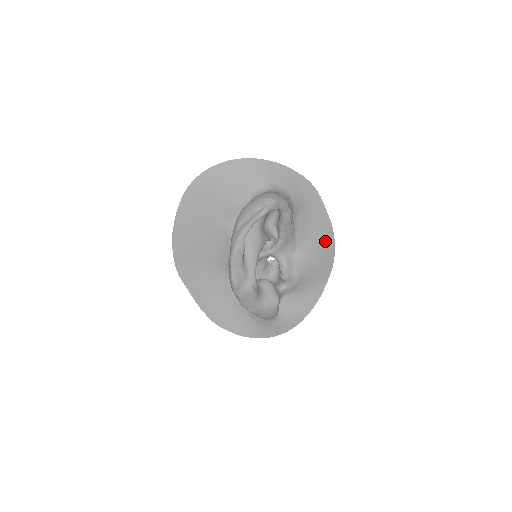
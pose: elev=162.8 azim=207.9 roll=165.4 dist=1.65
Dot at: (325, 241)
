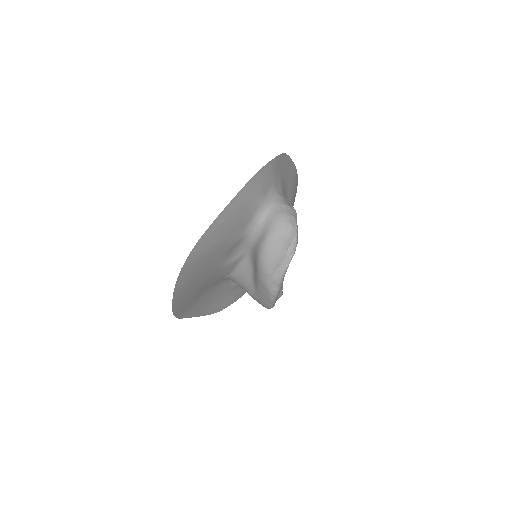
Dot at: (294, 187)
